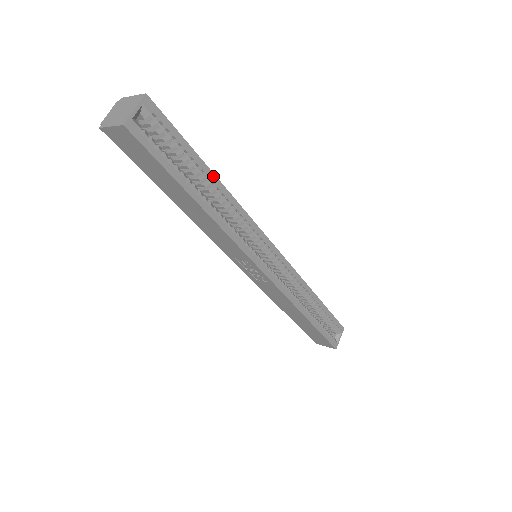
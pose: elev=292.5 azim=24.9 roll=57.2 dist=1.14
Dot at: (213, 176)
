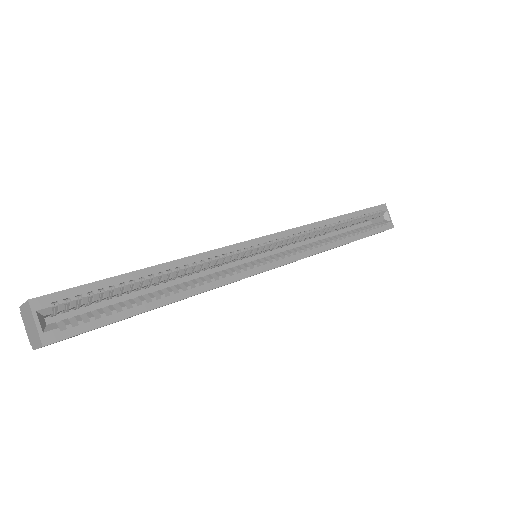
Dot at: (153, 269)
